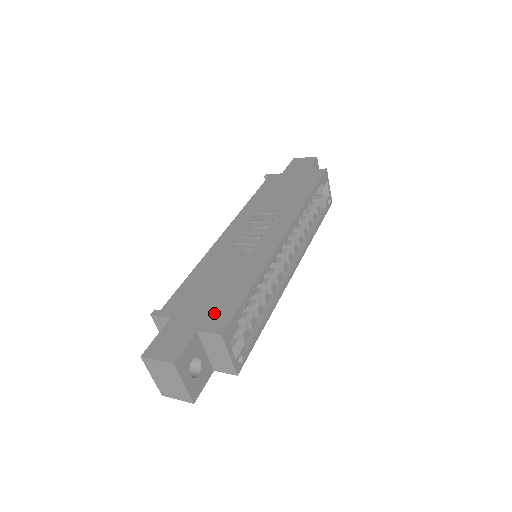
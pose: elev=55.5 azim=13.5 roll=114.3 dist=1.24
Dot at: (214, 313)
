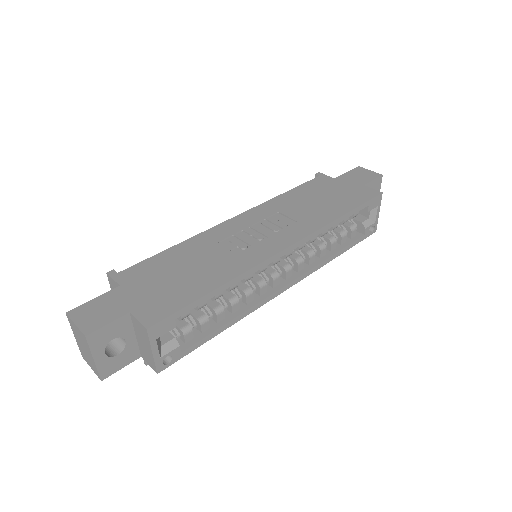
Dot at: (158, 301)
